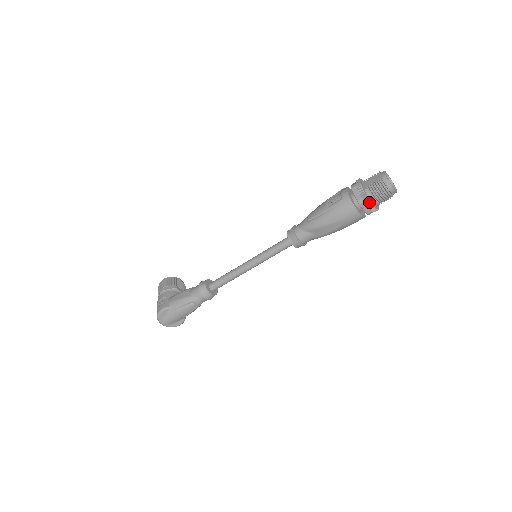
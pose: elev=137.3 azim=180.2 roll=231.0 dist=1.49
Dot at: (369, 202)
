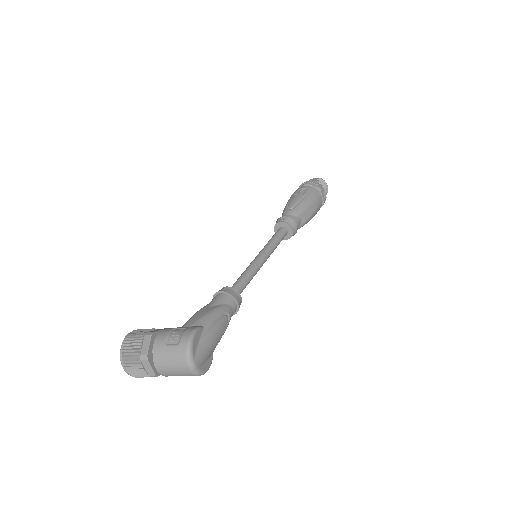
Dot at: (324, 190)
